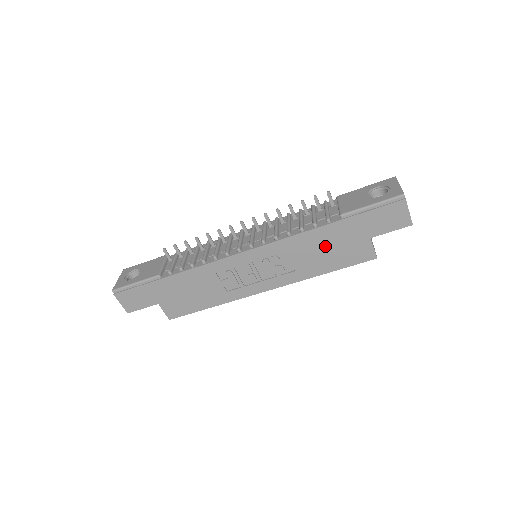
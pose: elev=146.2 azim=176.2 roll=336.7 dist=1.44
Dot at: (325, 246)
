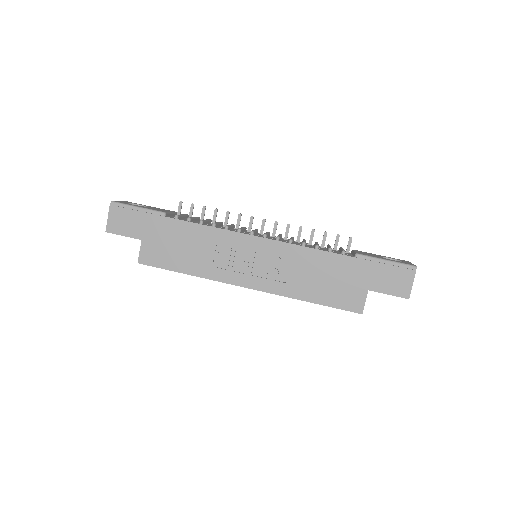
Dot at: (327, 274)
